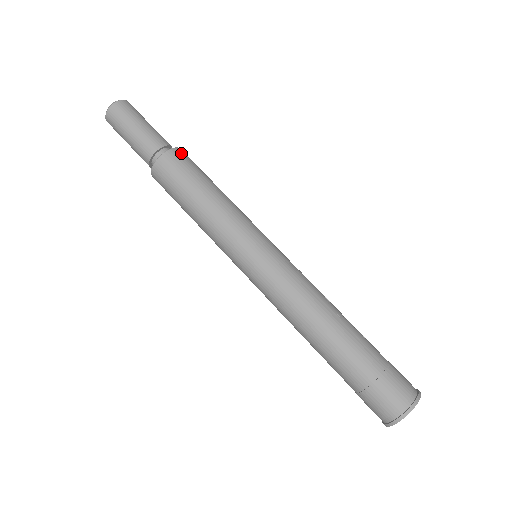
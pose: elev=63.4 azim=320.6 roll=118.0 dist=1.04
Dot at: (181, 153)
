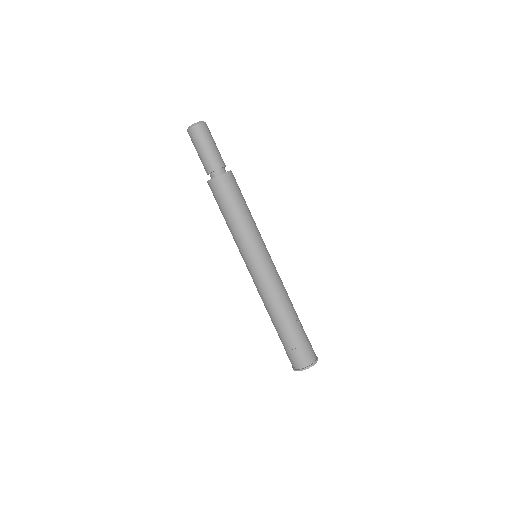
Dot at: (230, 177)
